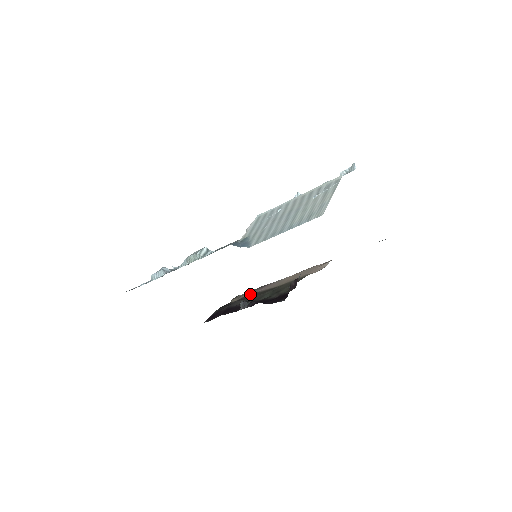
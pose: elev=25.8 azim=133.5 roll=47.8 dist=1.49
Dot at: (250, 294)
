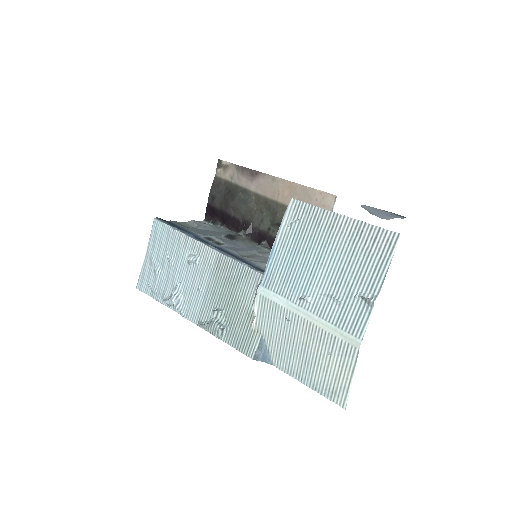
Dot at: (239, 181)
